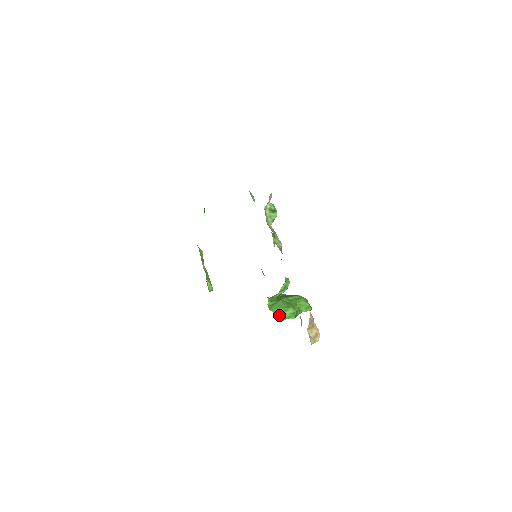
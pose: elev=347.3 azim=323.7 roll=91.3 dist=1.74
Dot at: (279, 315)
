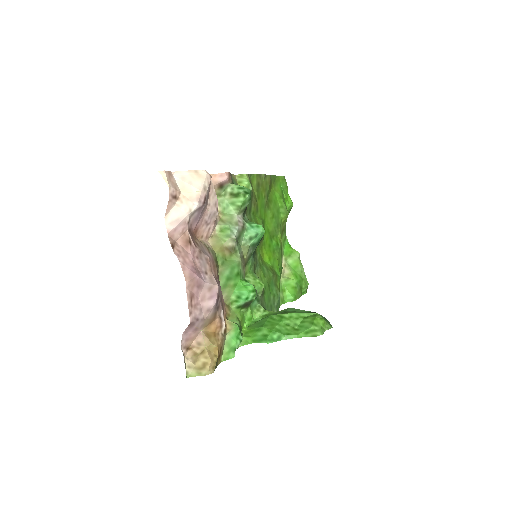
Dot at: (250, 335)
